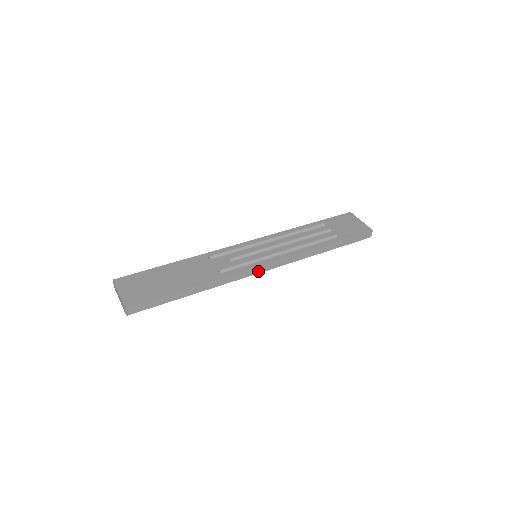
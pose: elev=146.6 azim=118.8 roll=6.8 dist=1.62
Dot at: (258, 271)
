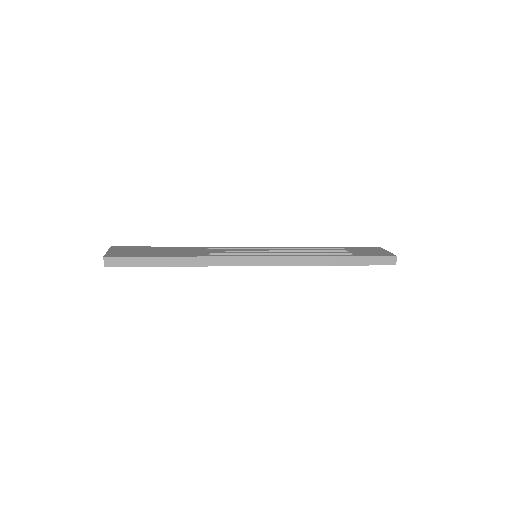
Dot at: (250, 263)
